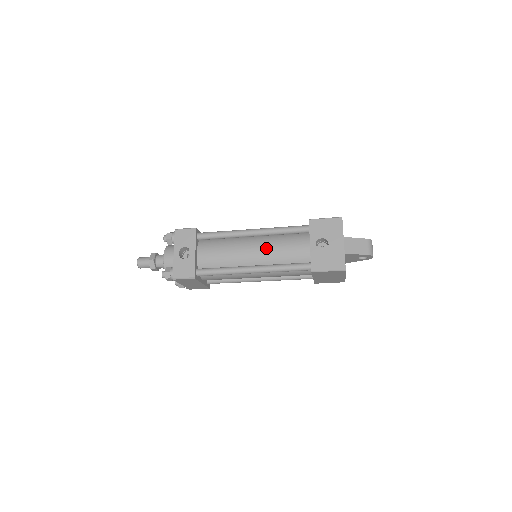
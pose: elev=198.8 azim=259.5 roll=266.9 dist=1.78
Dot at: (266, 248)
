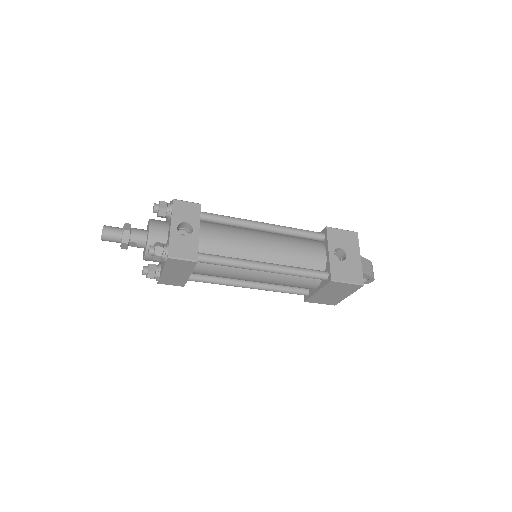
Dot at: (281, 246)
